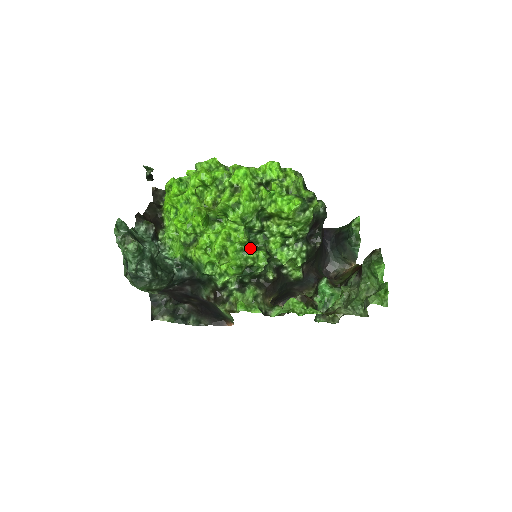
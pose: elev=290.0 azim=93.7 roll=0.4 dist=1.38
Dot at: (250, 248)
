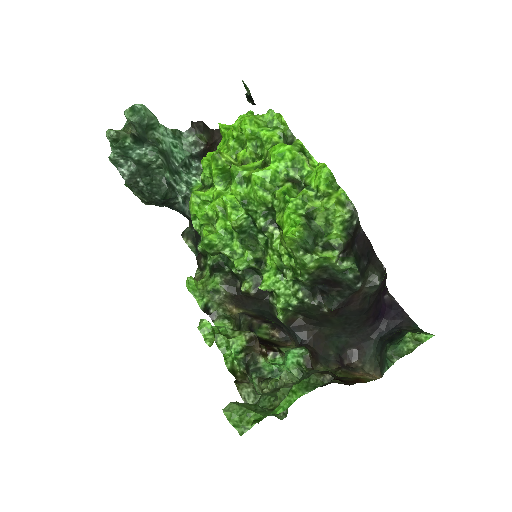
Dot at: (241, 239)
